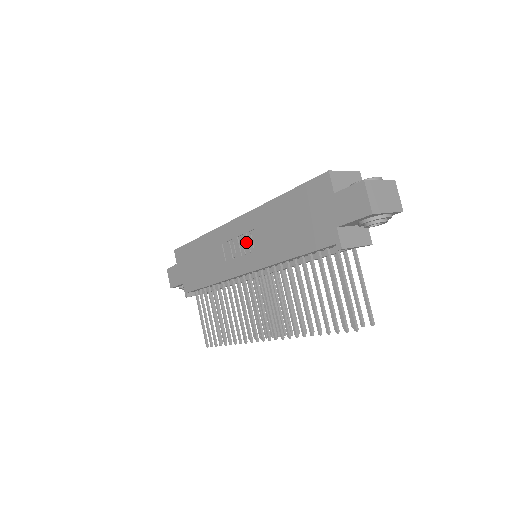
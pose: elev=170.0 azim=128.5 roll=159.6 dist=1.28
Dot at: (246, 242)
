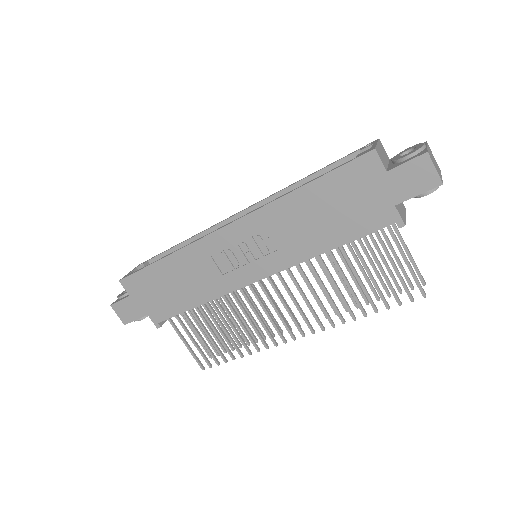
Dot at: (253, 246)
